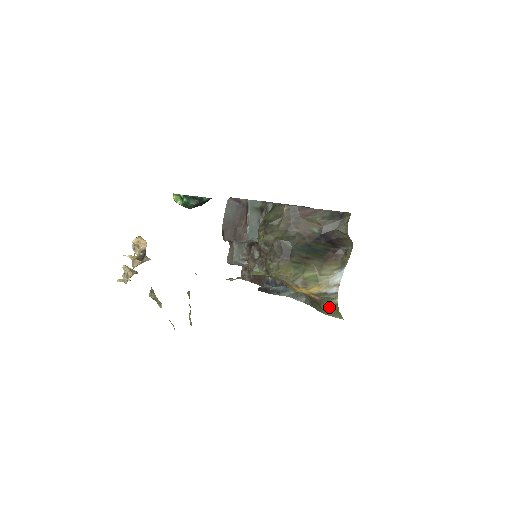
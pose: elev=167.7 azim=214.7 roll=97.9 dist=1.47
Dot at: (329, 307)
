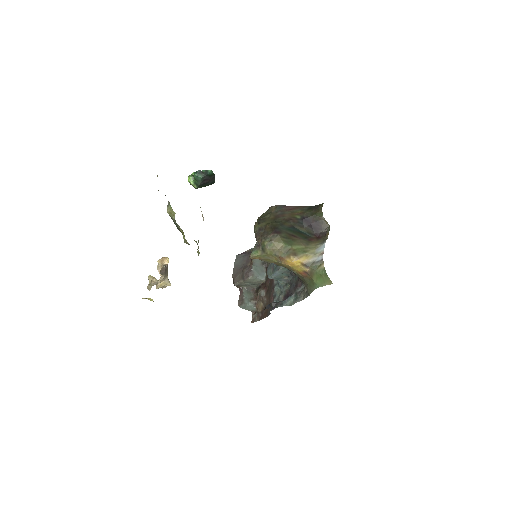
Dot at: (319, 276)
